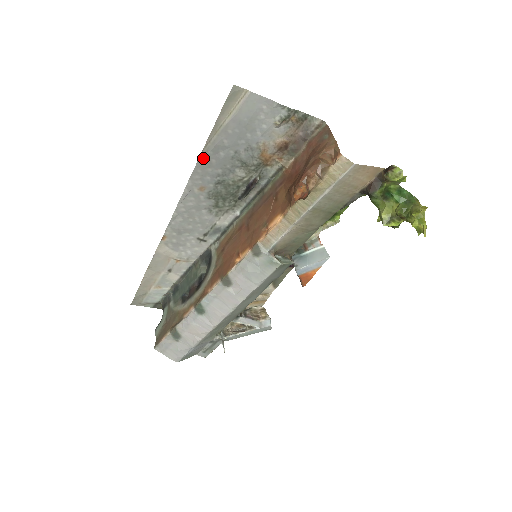
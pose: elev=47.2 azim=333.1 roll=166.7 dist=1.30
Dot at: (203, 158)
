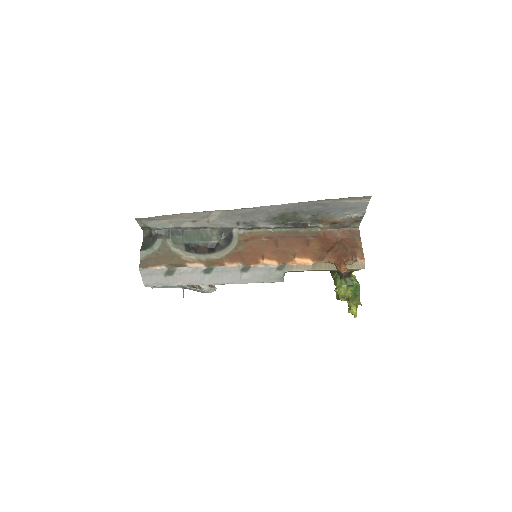
Dot at: (313, 202)
